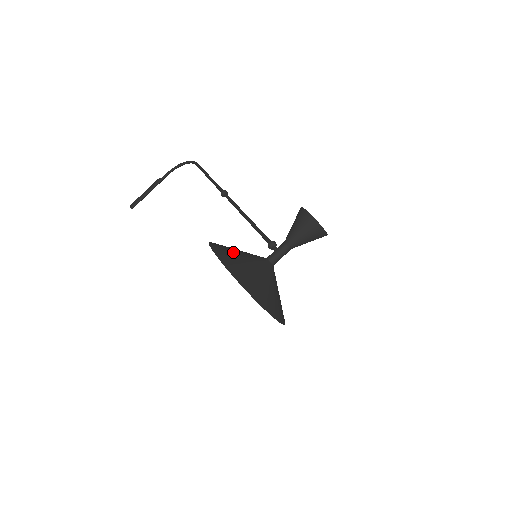
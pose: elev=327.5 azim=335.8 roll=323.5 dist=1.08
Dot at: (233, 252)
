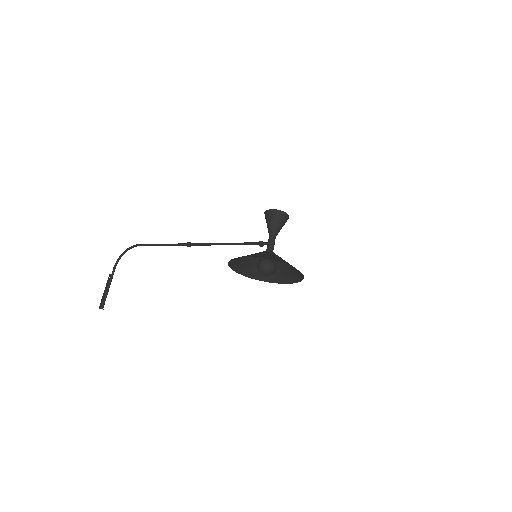
Dot at: (252, 254)
